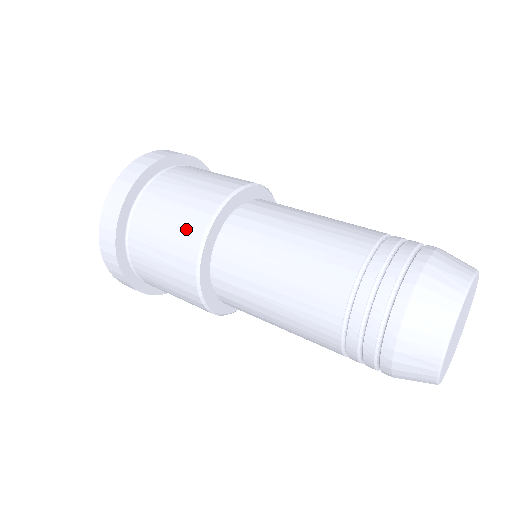
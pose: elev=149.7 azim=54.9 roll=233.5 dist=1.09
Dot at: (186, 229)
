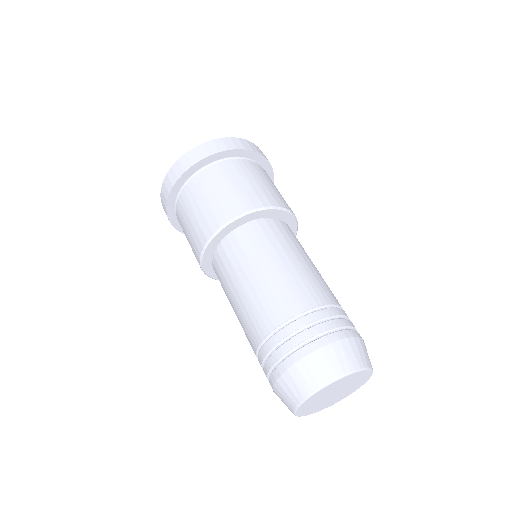
Dot at: (194, 252)
